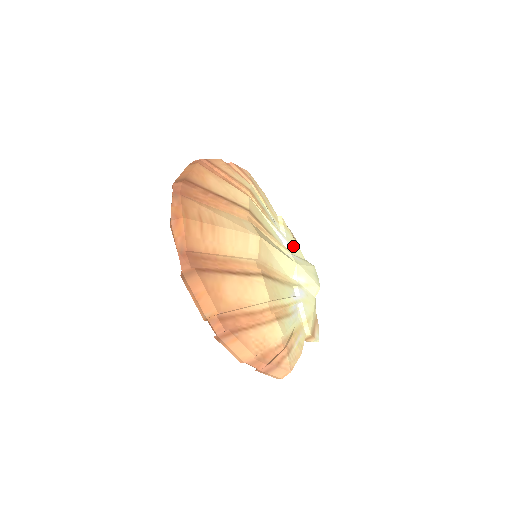
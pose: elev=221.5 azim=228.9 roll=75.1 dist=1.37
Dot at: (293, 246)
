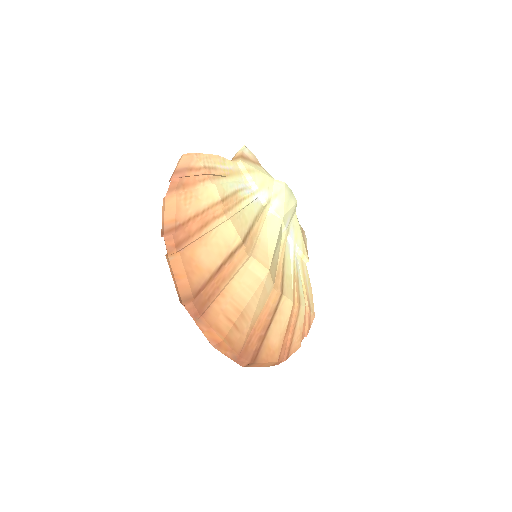
Dot at: (264, 186)
